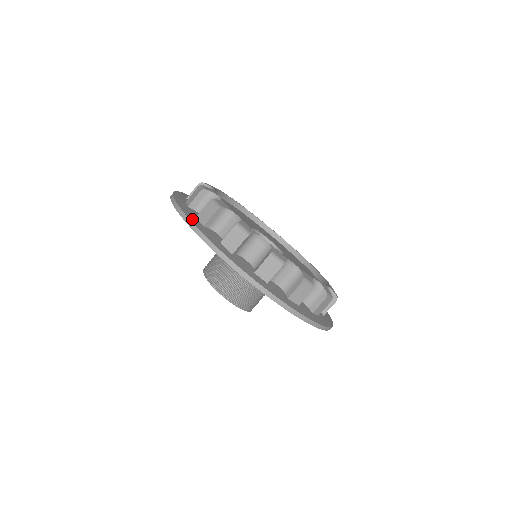
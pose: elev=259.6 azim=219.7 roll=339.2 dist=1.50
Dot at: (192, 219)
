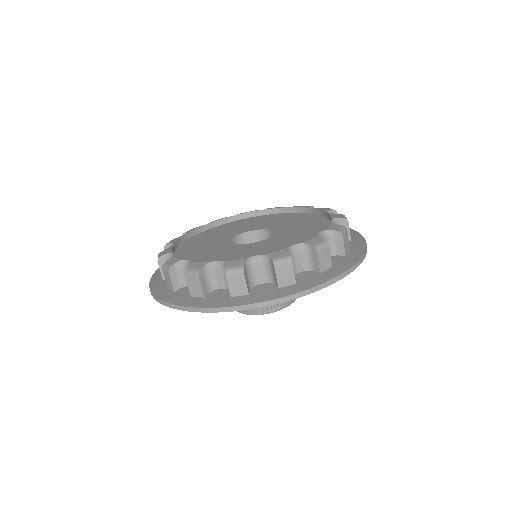
Dot at: (154, 281)
